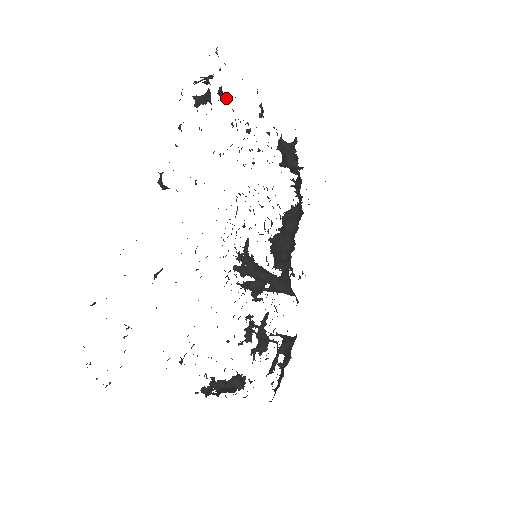
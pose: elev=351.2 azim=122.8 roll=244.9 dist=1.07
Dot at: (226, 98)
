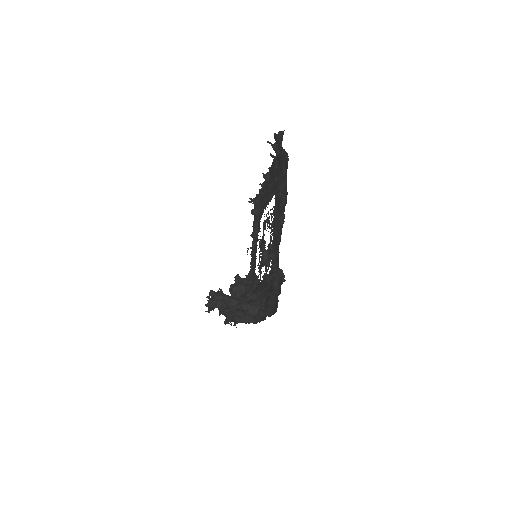
Dot at: (257, 210)
